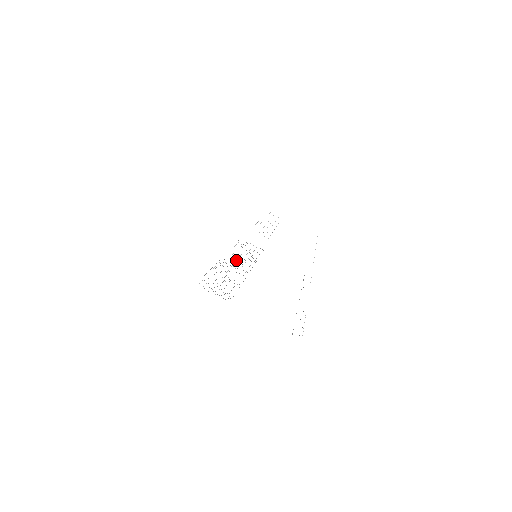
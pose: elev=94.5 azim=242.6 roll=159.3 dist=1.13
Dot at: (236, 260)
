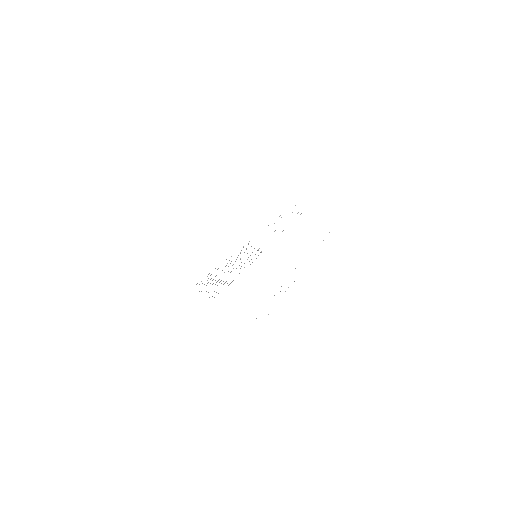
Dot at: occluded
